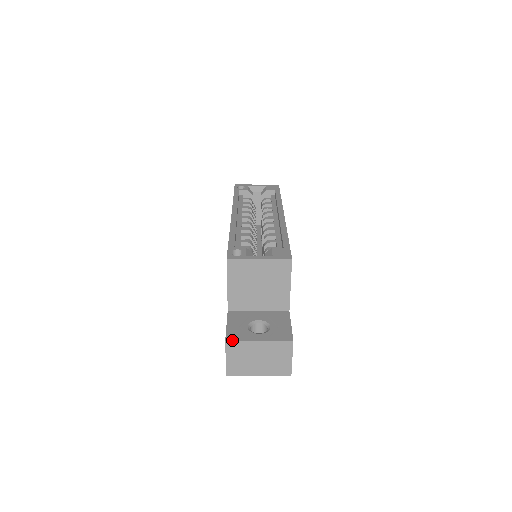
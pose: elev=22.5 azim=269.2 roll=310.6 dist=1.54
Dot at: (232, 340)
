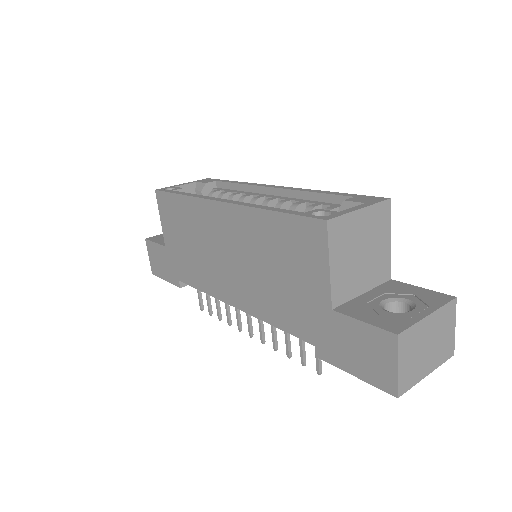
Dot at: (404, 330)
